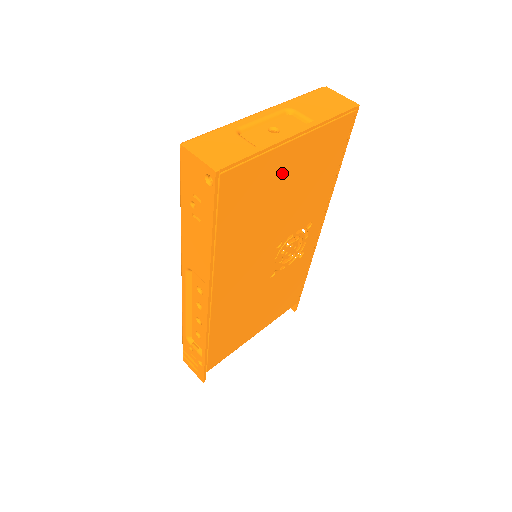
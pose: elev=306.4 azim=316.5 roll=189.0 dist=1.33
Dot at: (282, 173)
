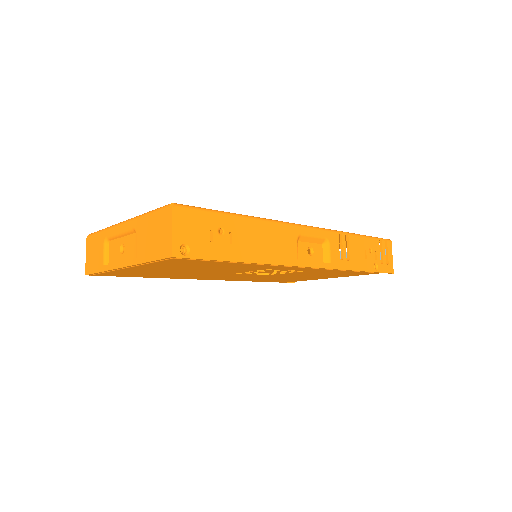
Dot at: (151, 270)
